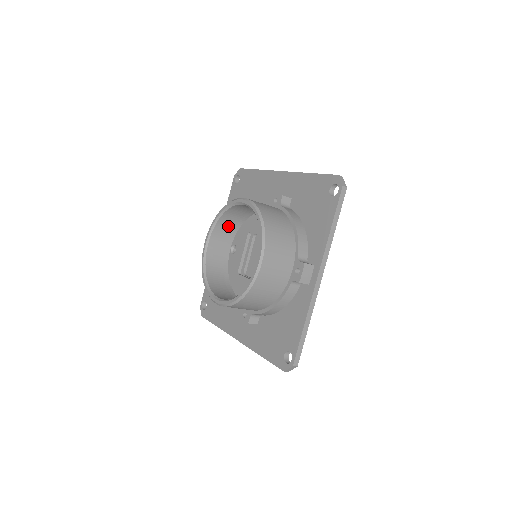
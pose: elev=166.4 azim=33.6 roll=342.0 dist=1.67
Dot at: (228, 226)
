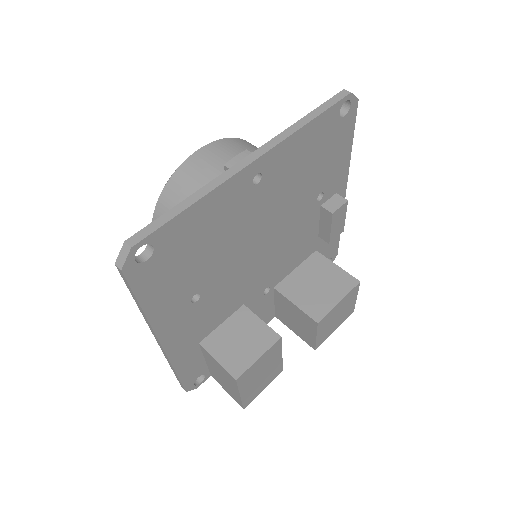
Dot at: occluded
